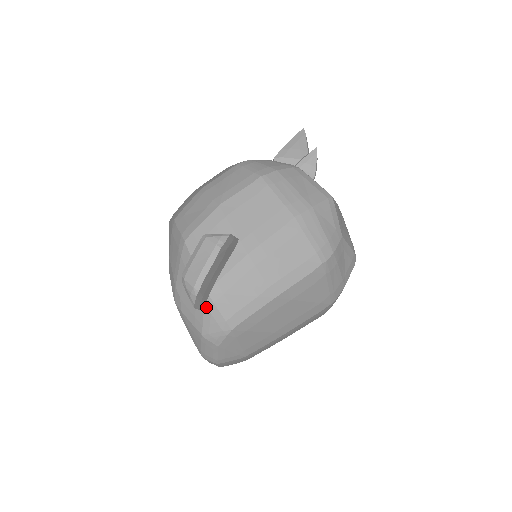
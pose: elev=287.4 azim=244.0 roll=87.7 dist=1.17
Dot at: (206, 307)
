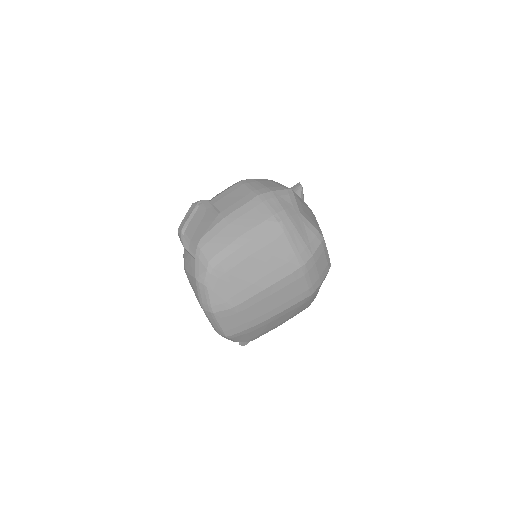
Dot at: (196, 254)
